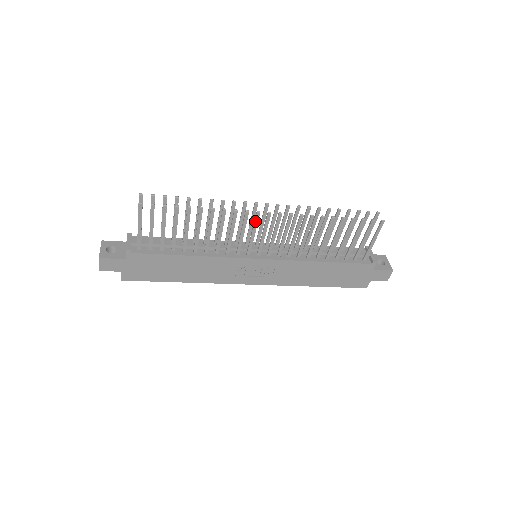
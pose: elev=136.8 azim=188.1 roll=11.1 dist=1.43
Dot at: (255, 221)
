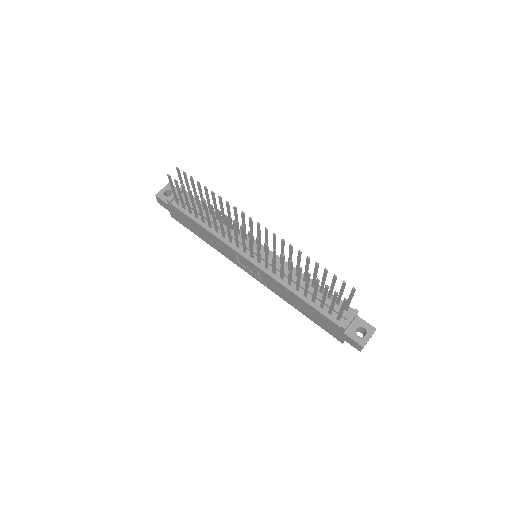
Dot at: (241, 231)
